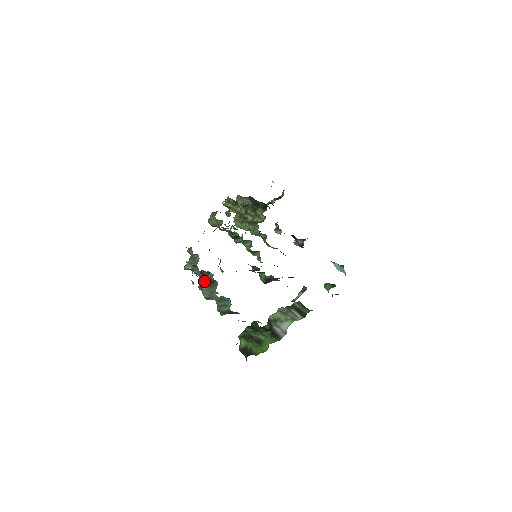
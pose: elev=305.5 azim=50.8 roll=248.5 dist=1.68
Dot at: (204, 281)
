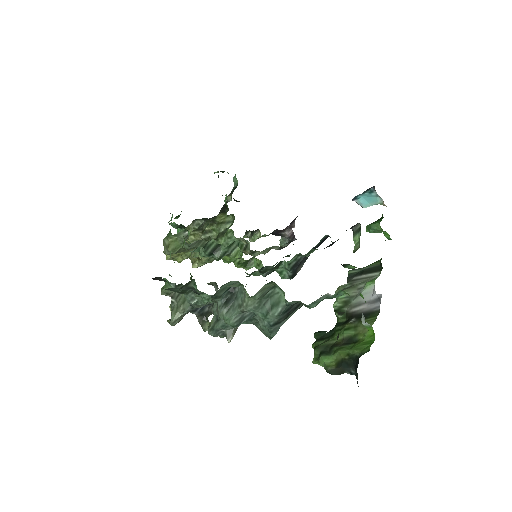
Dot at: occluded
